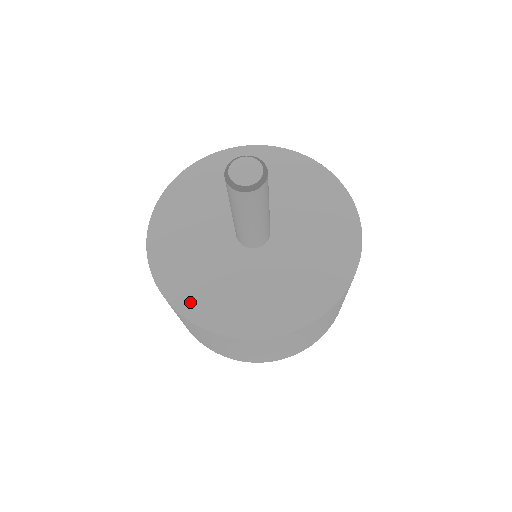
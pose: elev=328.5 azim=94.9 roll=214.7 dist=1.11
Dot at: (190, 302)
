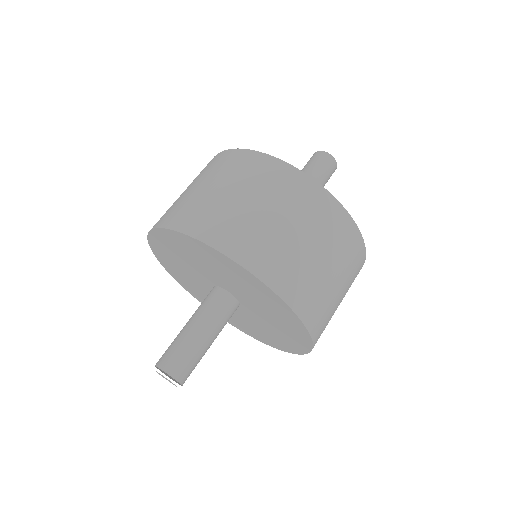
Dot at: (188, 288)
